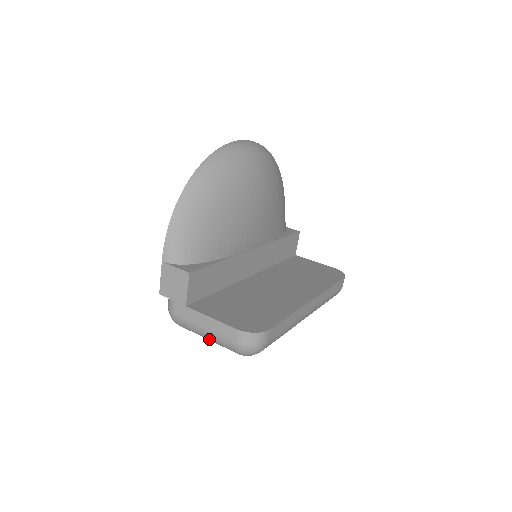
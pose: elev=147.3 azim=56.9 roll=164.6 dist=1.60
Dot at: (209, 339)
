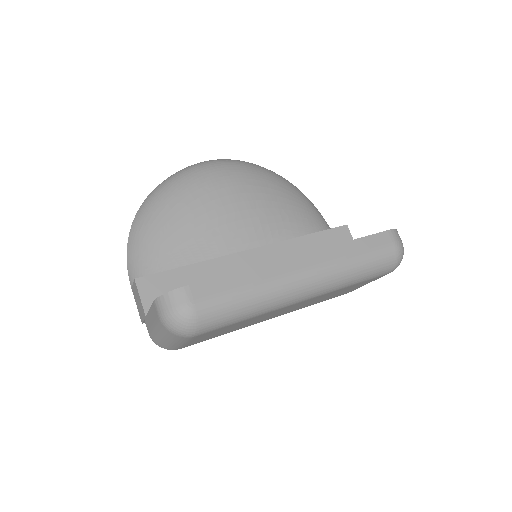
Dot at: (165, 339)
